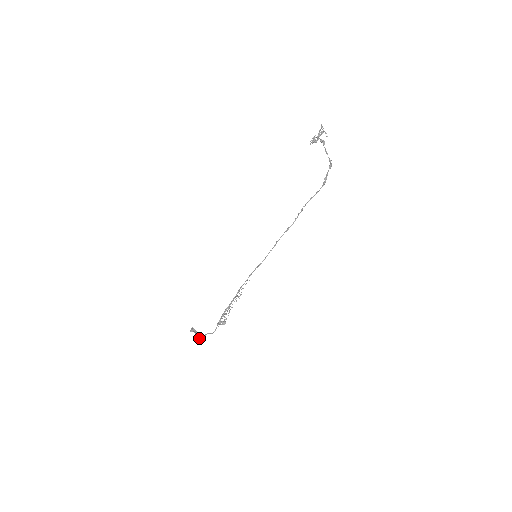
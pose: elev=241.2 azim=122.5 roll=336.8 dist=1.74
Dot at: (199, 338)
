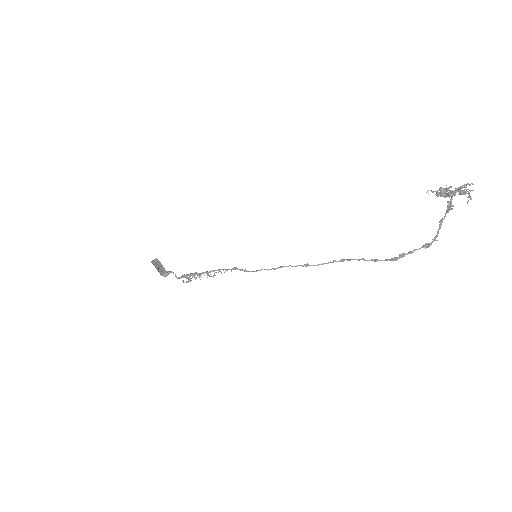
Dot at: (162, 270)
